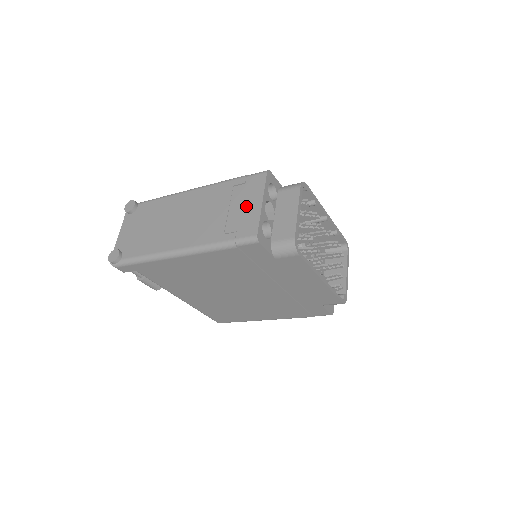
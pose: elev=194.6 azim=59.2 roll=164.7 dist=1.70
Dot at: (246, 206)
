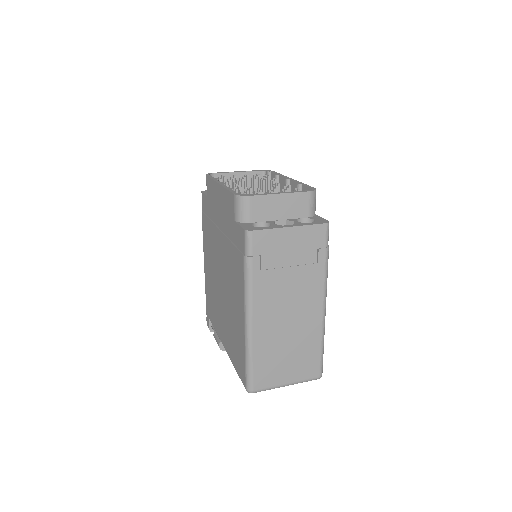
Dot at: occluded
